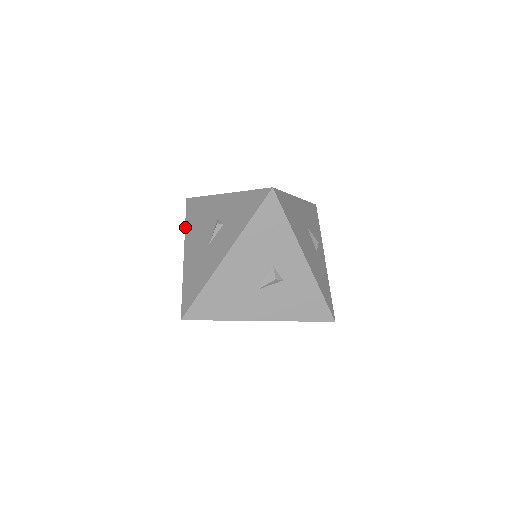
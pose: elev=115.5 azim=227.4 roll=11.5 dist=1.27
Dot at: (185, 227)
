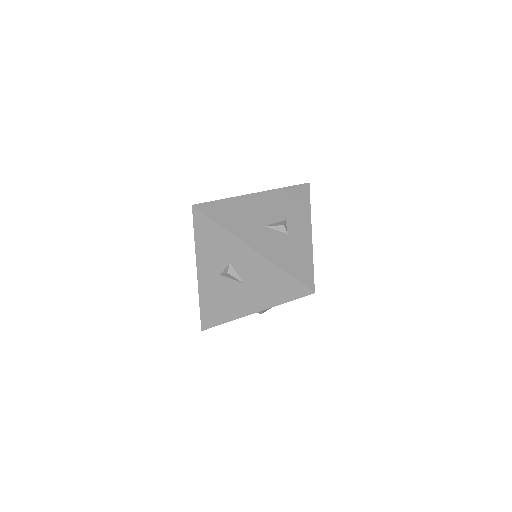
Dot at: occluded
